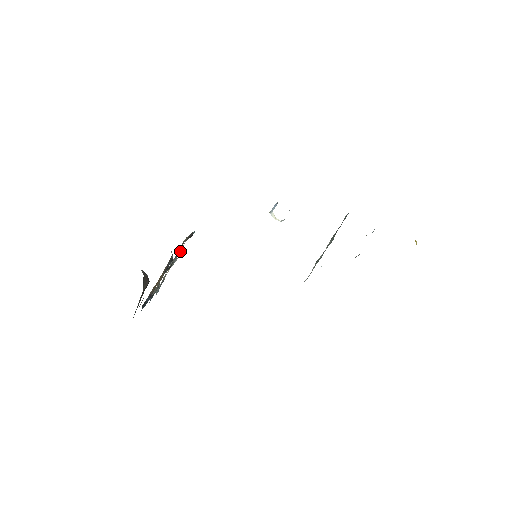
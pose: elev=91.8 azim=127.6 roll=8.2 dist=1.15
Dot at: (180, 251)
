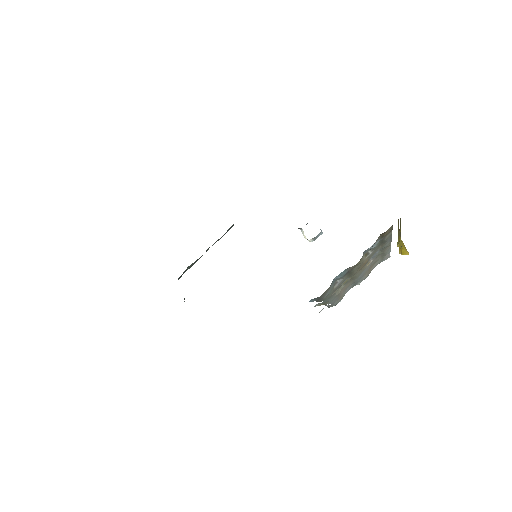
Dot at: occluded
